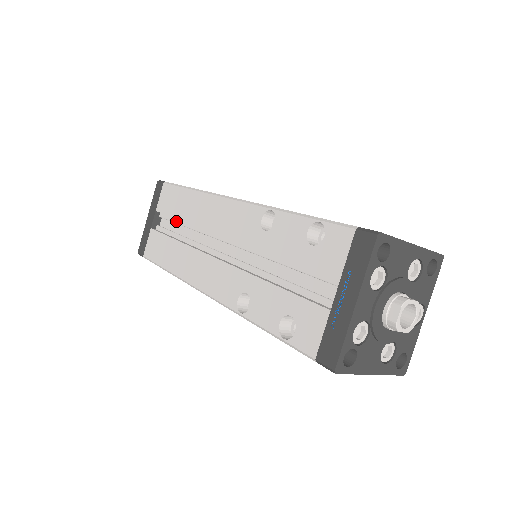
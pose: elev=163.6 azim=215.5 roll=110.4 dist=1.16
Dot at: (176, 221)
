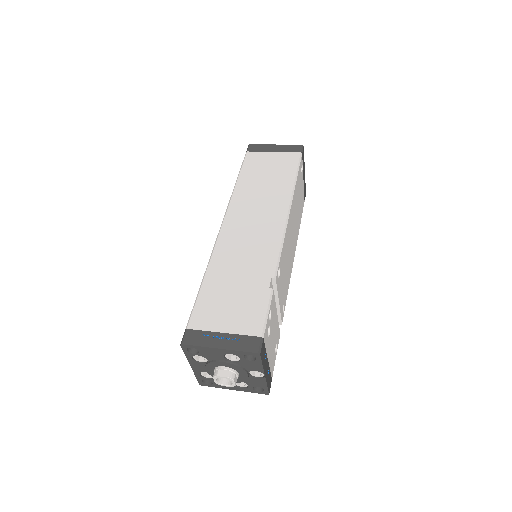
Dot at: occluded
